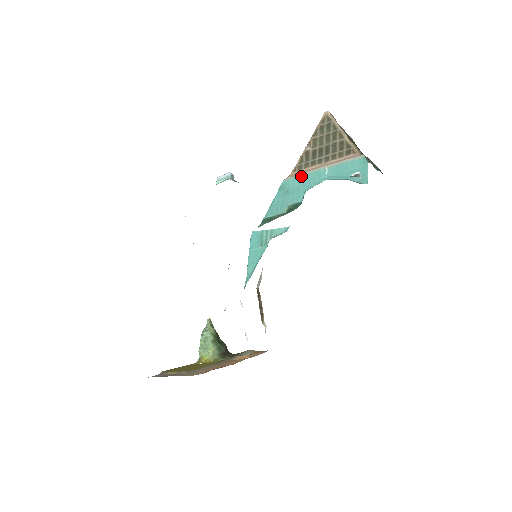
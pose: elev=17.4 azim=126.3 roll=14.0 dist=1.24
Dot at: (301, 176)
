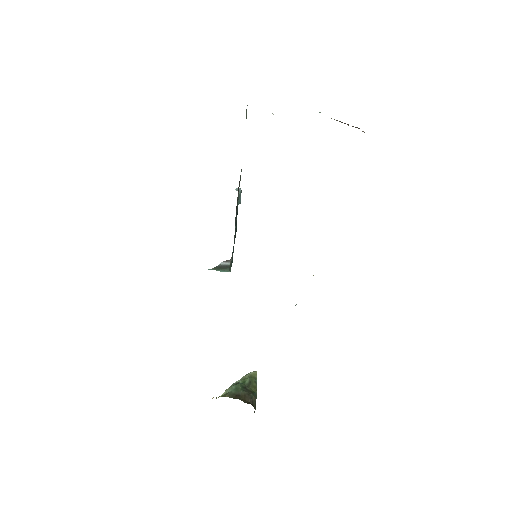
Dot at: occluded
